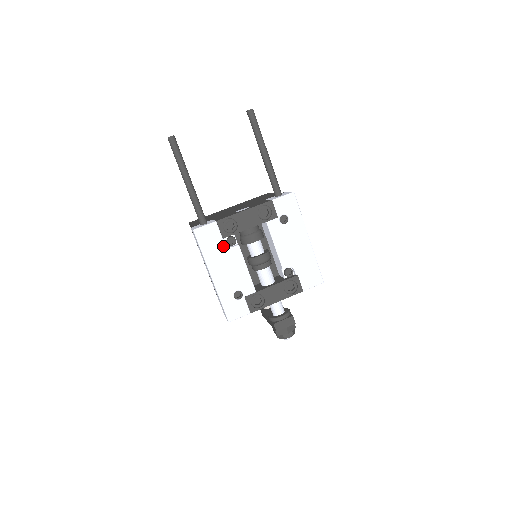
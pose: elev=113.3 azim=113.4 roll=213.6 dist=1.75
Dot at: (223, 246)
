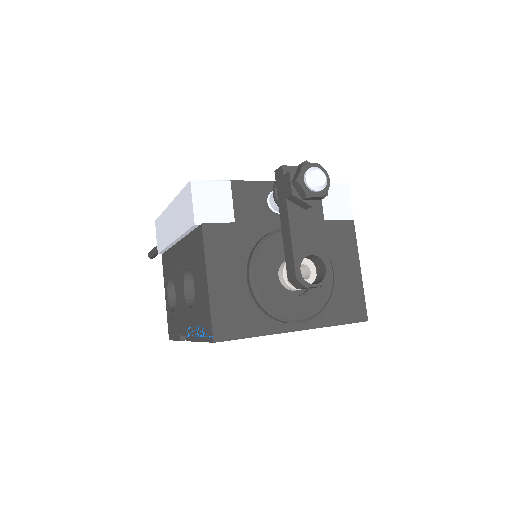
Dot at: occluded
